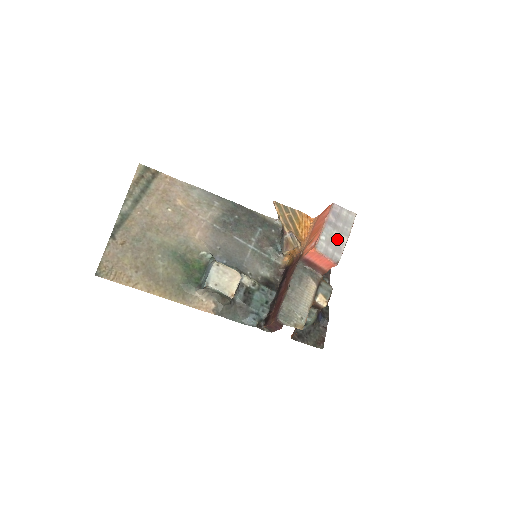
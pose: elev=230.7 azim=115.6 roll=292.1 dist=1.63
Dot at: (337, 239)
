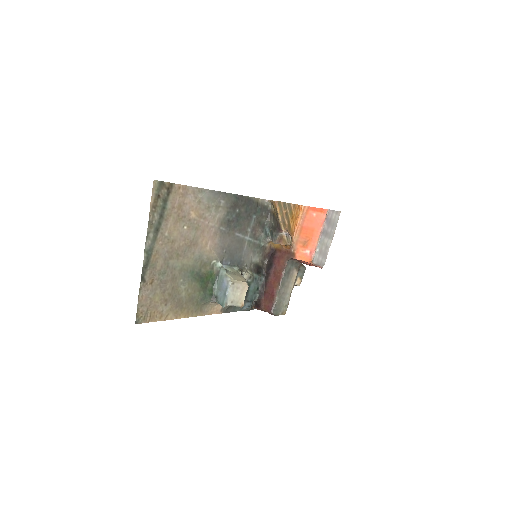
Dot at: (326, 245)
